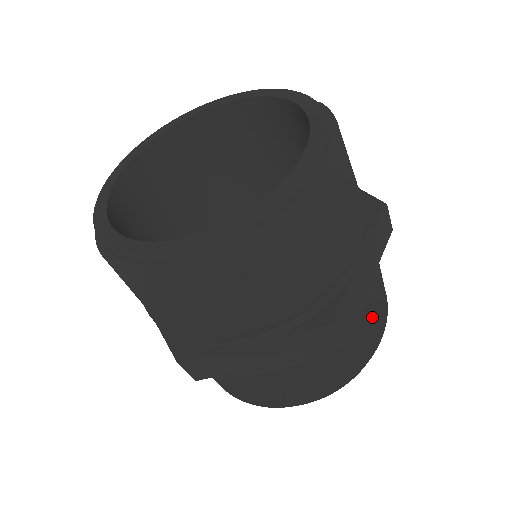
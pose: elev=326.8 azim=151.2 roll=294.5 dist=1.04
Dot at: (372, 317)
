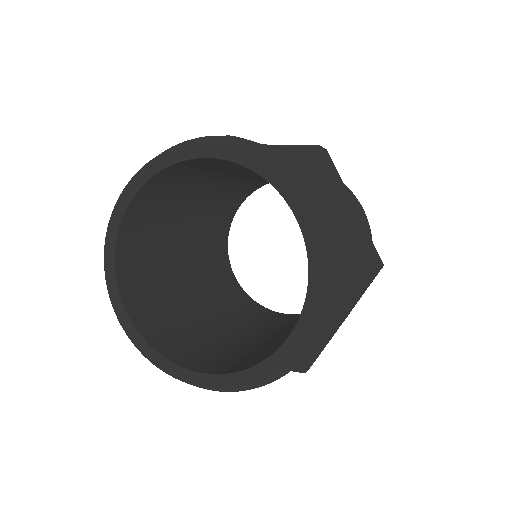
Dot at: (360, 214)
